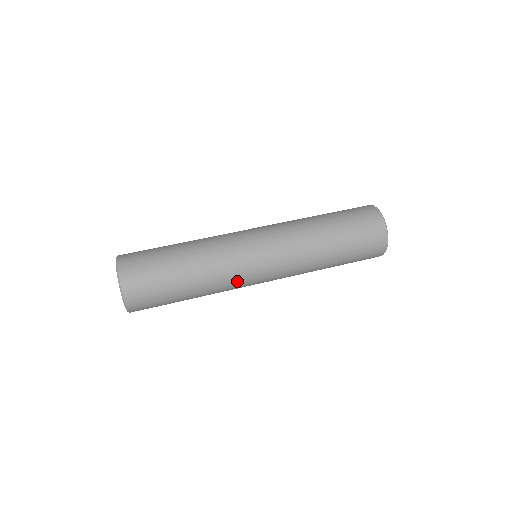
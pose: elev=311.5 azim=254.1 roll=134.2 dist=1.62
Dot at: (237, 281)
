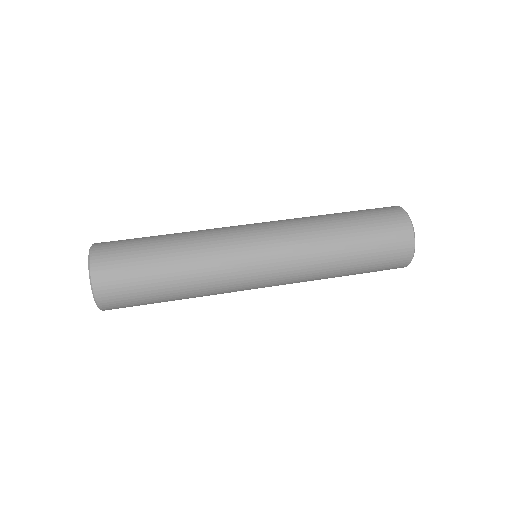
Dot at: (229, 277)
